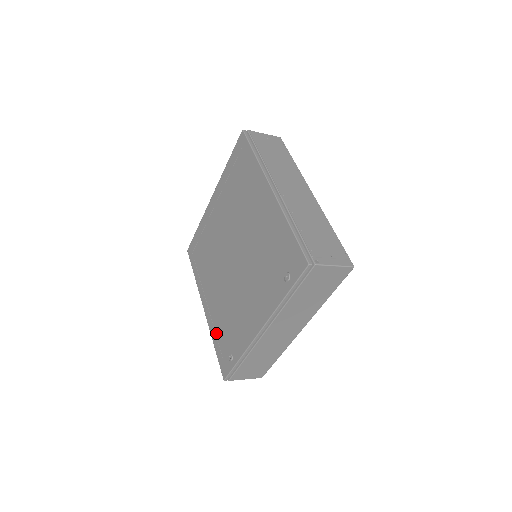
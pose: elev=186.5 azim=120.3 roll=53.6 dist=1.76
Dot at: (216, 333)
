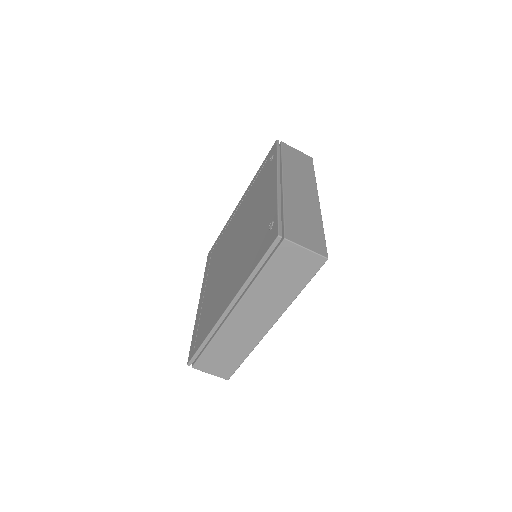
Dot at: (249, 268)
